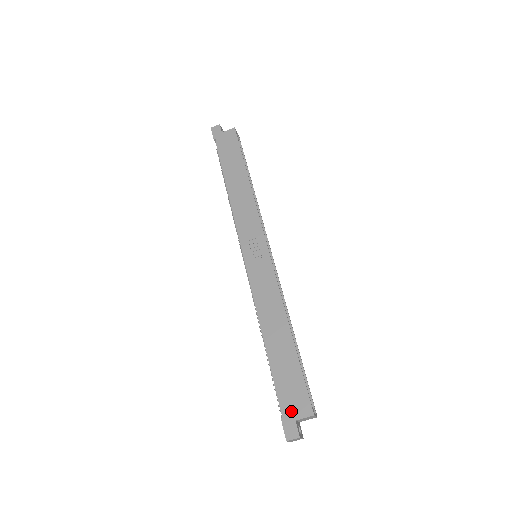
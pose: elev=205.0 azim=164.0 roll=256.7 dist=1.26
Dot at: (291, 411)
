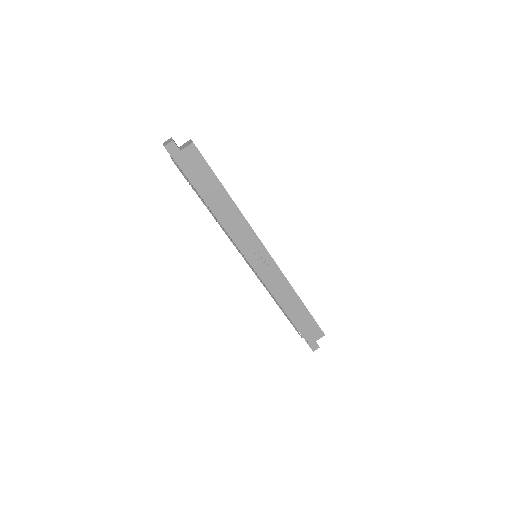
Dot at: (312, 339)
